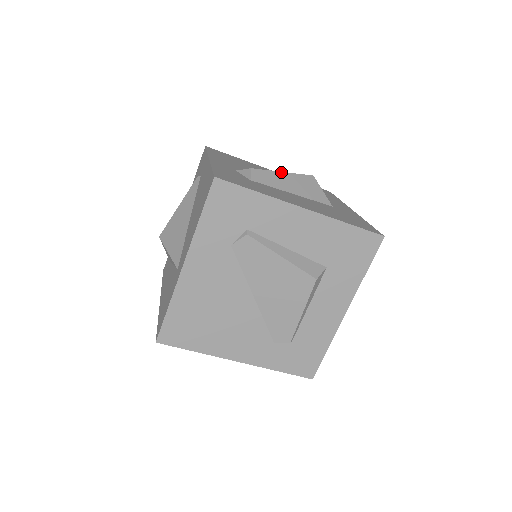
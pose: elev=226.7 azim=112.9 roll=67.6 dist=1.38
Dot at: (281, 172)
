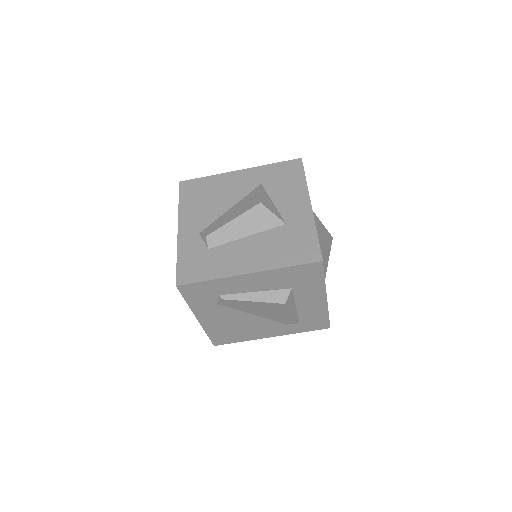
Dot at: (231, 221)
